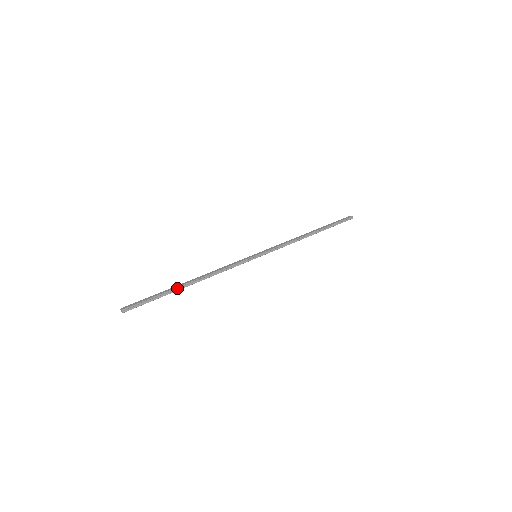
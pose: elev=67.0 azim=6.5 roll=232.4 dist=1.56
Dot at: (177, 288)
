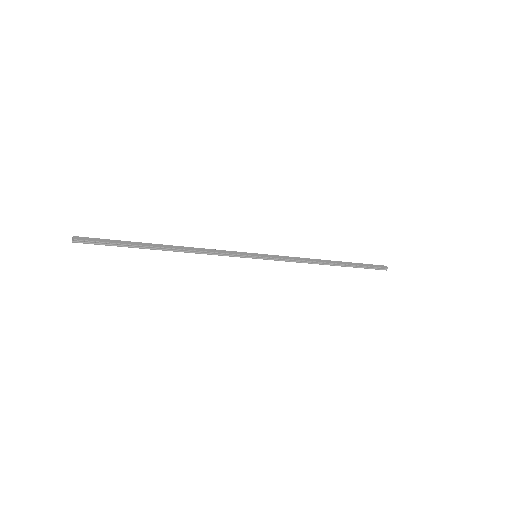
Dot at: (148, 246)
